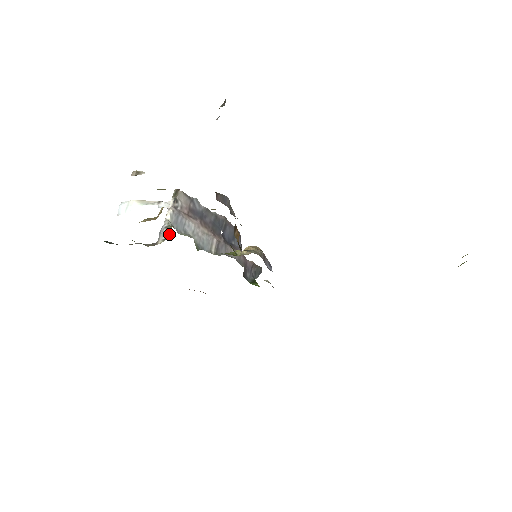
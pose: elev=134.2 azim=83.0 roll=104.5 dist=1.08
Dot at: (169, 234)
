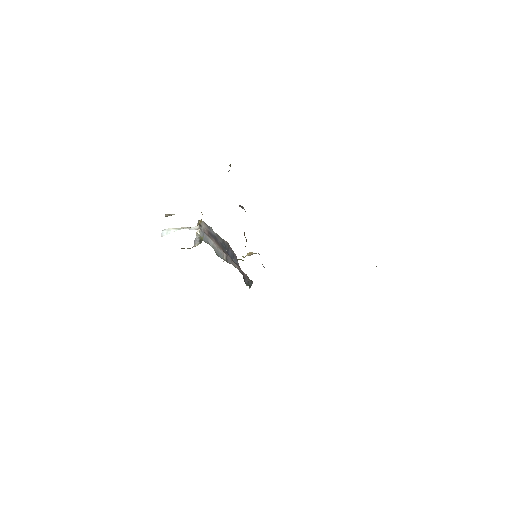
Dot at: (202, 240)
